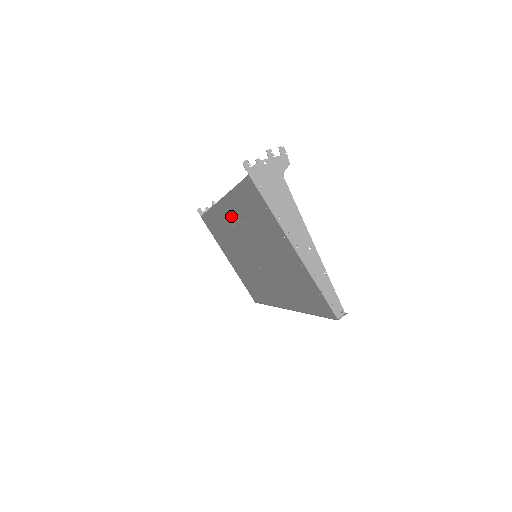
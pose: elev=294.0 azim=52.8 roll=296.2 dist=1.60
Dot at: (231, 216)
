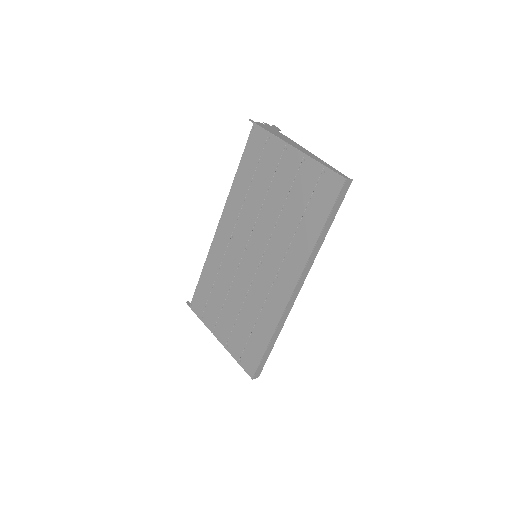
Dot at: (231, 224)
